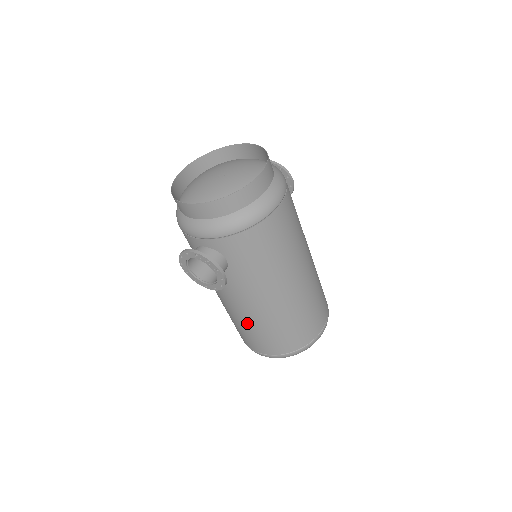
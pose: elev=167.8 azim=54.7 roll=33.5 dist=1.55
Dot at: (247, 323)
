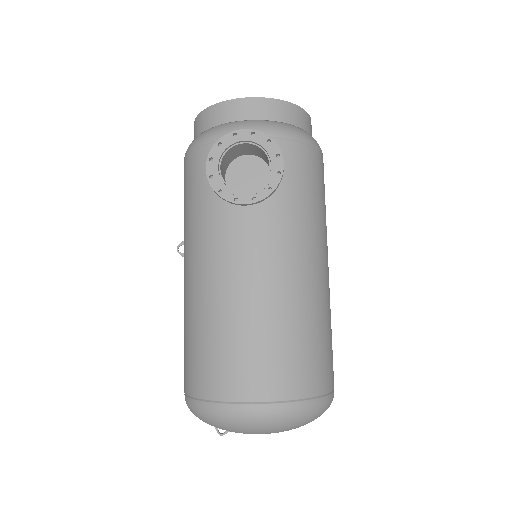
Dot at: (256, 313)
